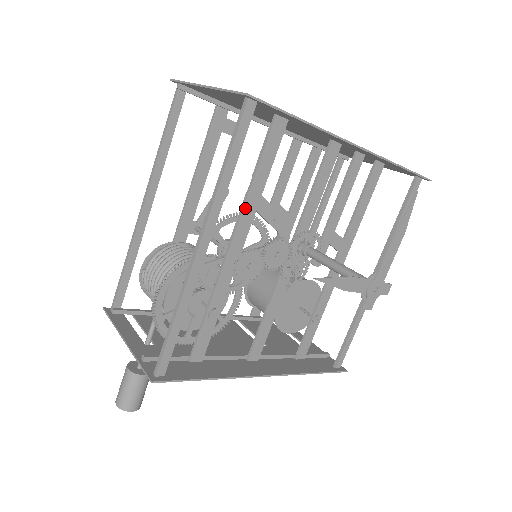
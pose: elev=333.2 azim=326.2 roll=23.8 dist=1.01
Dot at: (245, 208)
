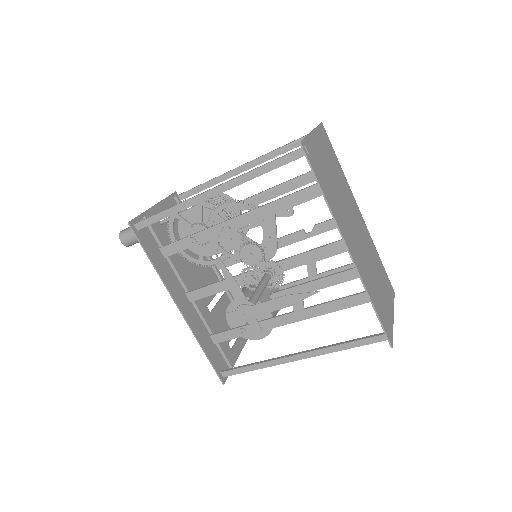
Dot at: (260, 209)
